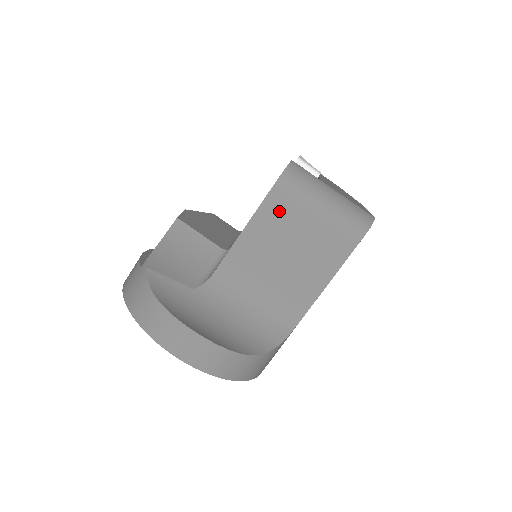
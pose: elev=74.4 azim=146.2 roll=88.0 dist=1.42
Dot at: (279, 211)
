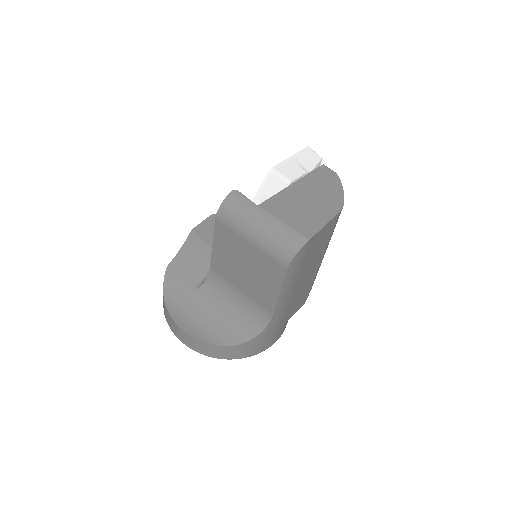
Dot at: (226, 237)
